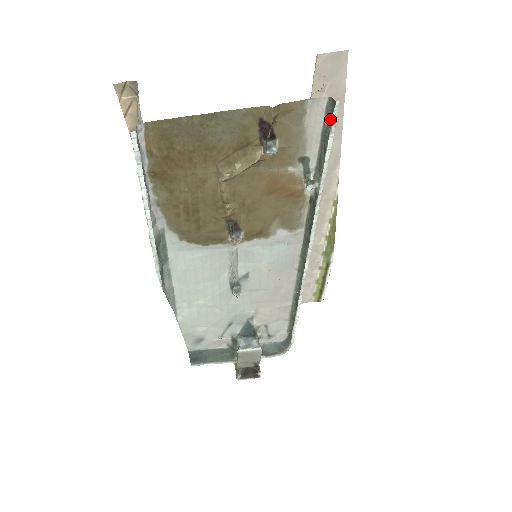
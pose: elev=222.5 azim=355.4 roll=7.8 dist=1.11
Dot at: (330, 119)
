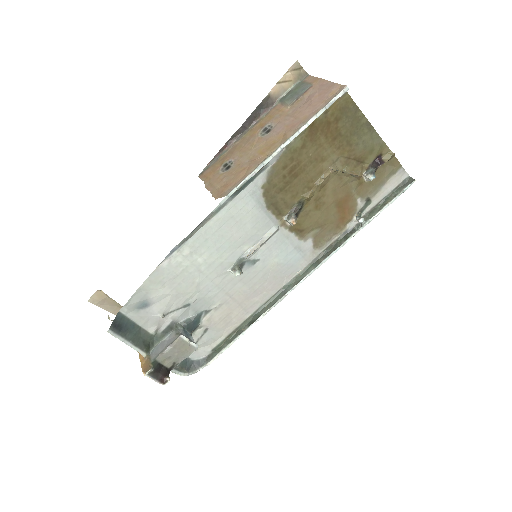
Dot at: (402, 188)
